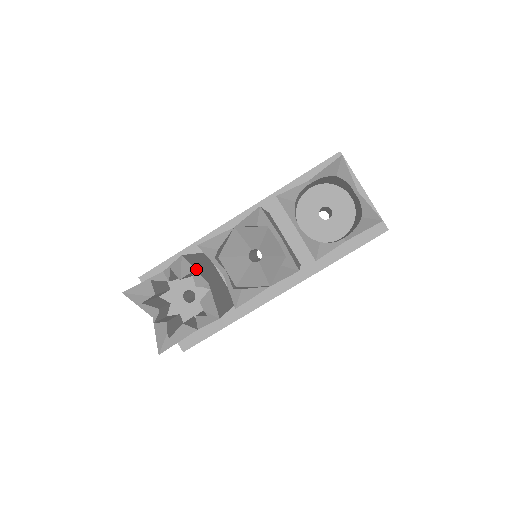
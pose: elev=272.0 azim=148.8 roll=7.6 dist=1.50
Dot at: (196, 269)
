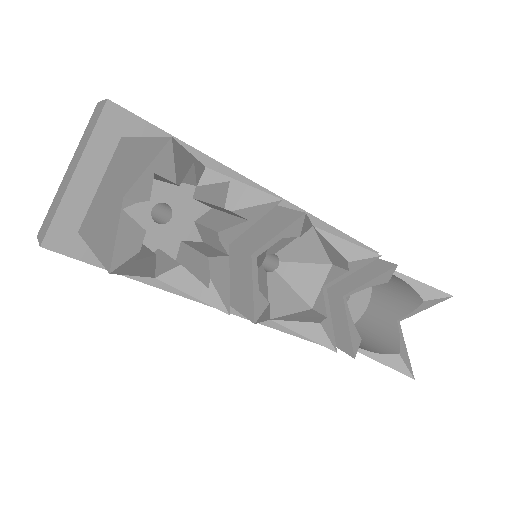
Dot at: (252, 221)
